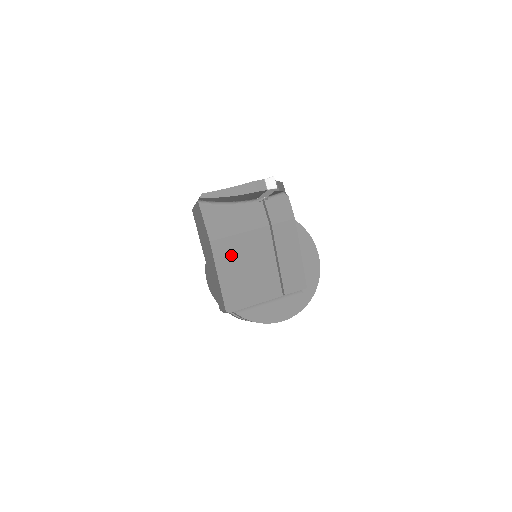
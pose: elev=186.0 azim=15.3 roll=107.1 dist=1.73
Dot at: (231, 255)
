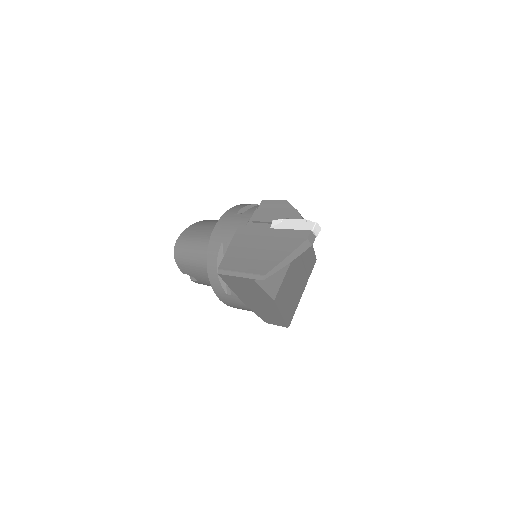
Dot at: (284, 293)
